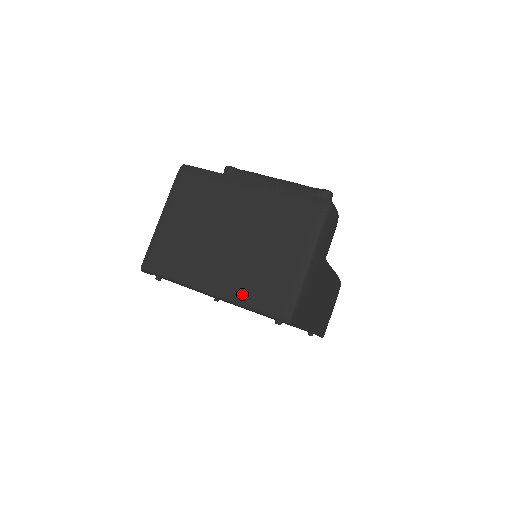
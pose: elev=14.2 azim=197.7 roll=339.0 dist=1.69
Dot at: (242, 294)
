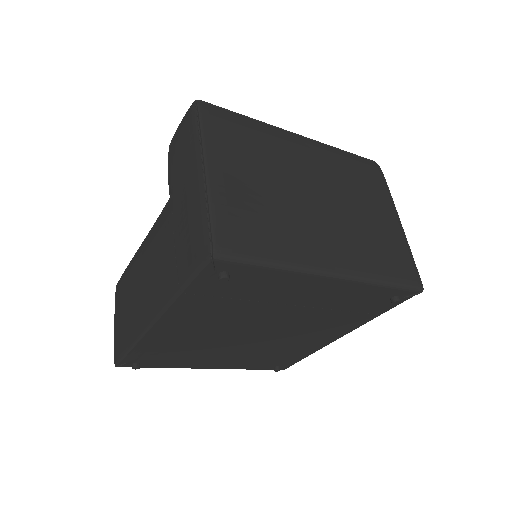
Dot at: (369, 266)
